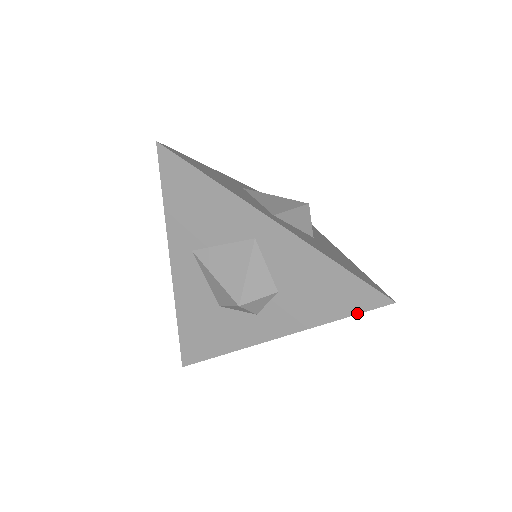
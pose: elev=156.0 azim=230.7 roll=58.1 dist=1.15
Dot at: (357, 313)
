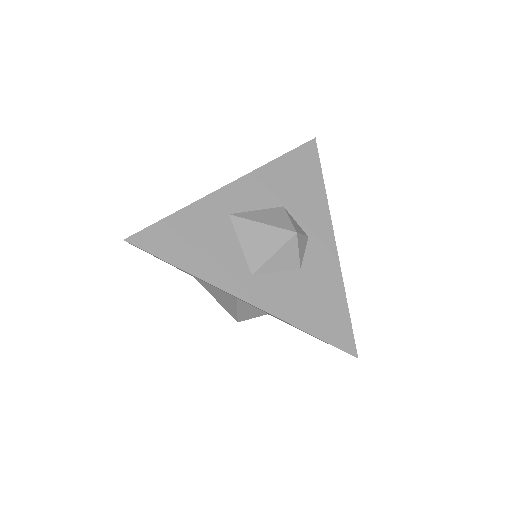
Dot at: occluded
